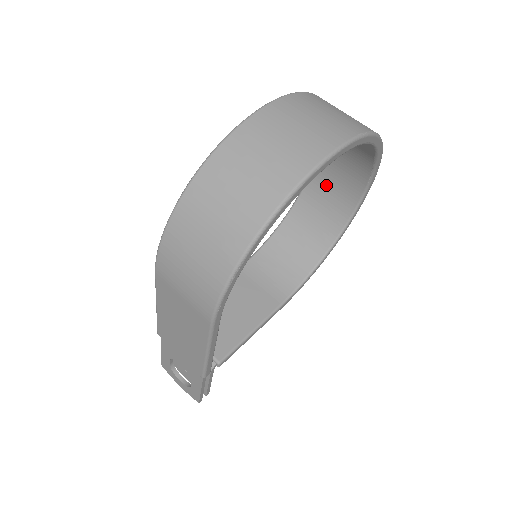
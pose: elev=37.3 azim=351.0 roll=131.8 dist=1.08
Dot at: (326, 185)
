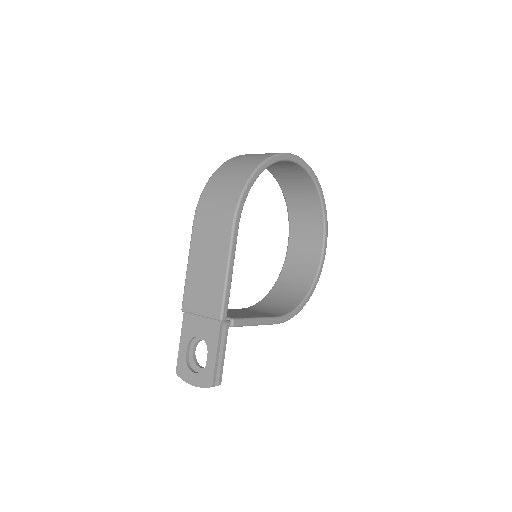
Dot at: (298, 256)
